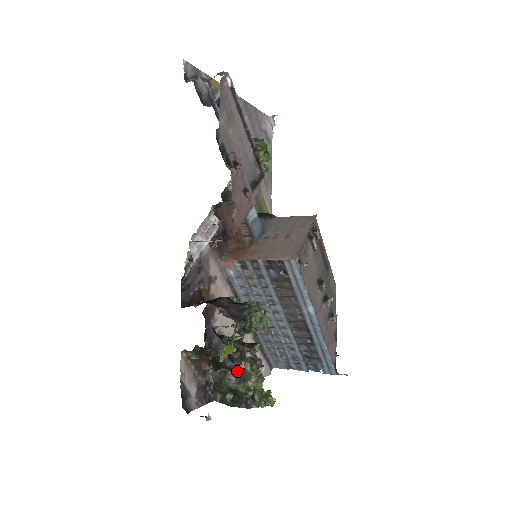
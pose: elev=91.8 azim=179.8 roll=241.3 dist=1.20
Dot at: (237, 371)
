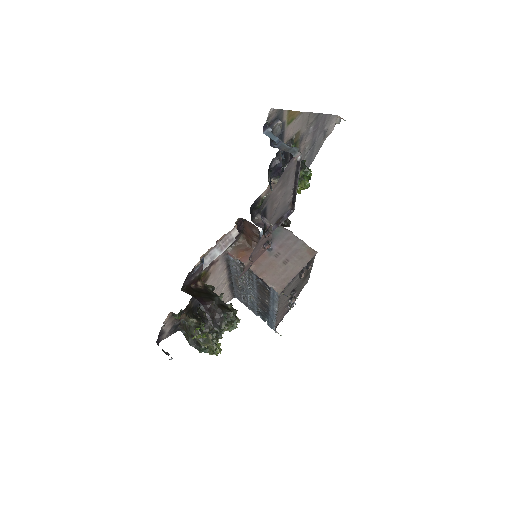
Dot at: occluded
